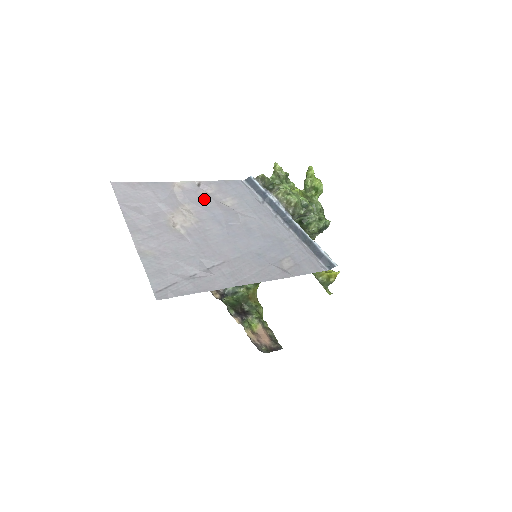
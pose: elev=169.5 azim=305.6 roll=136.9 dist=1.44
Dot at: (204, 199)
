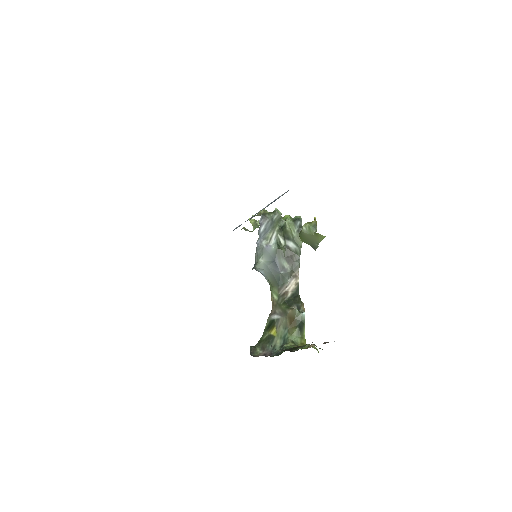
Dot at: occluded
